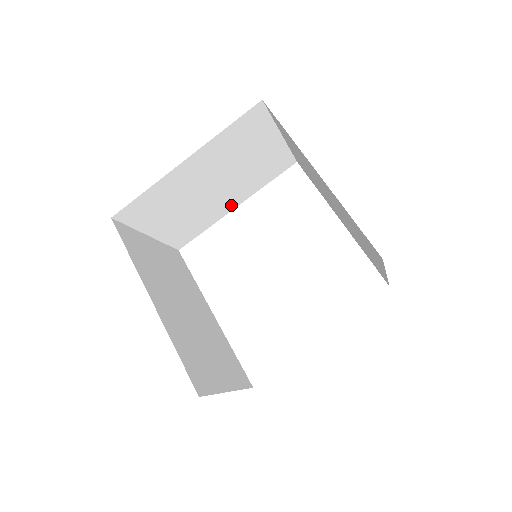
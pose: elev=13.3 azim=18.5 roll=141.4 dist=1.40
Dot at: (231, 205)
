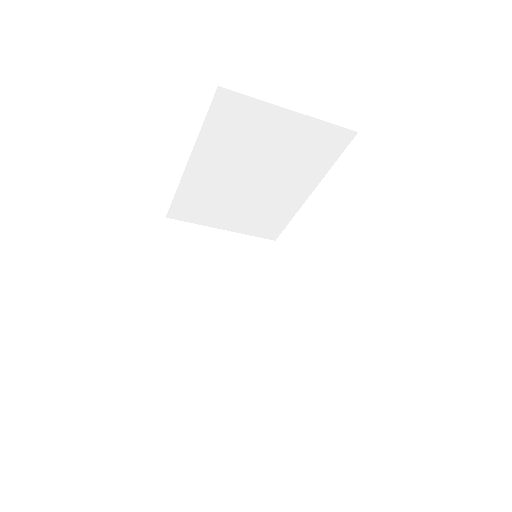
Dot at: (300, 193)
